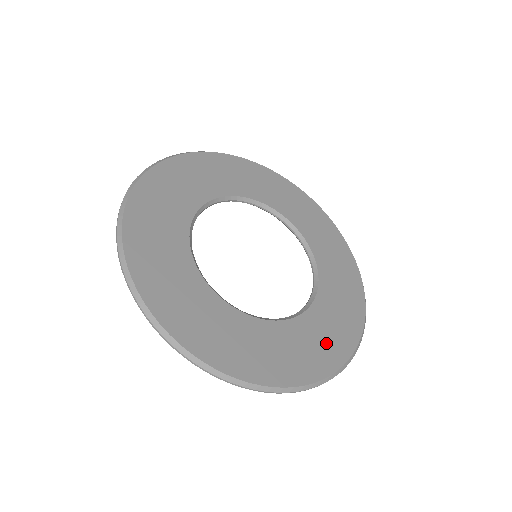
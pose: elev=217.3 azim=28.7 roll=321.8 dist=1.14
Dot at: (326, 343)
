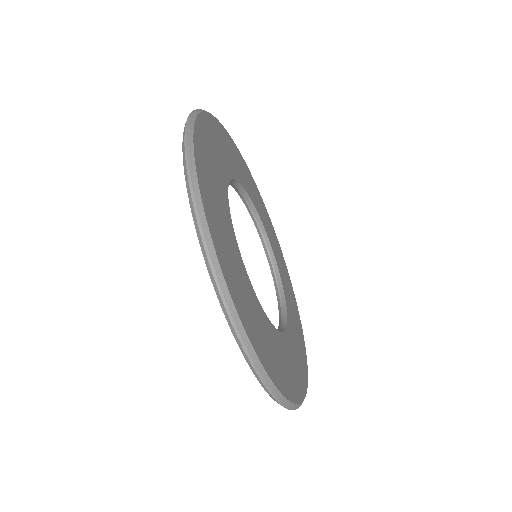
Dot at: (294, 372)
